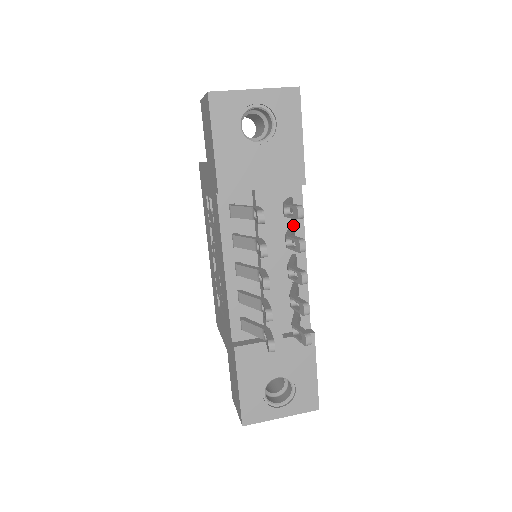
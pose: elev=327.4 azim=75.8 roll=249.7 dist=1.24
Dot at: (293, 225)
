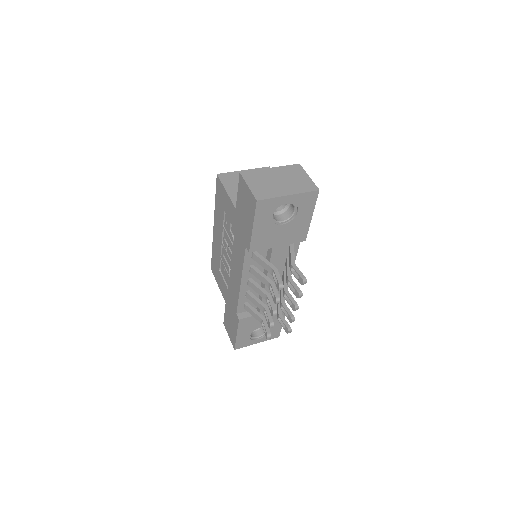
Dot at: occluded
